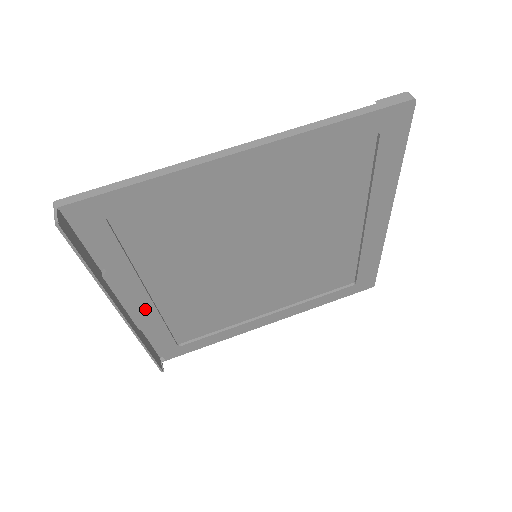
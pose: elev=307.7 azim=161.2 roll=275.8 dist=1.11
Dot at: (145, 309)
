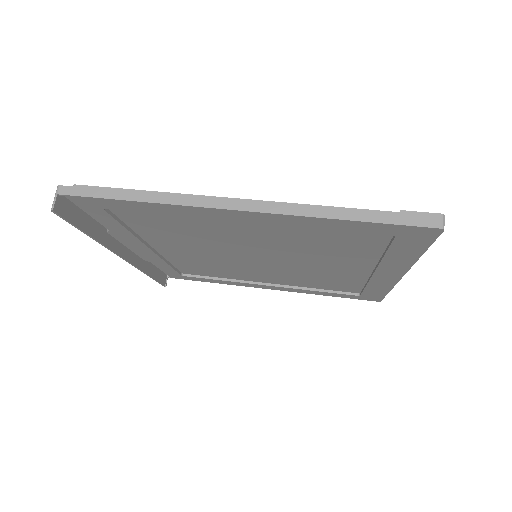
Dot at: (149, 254)
